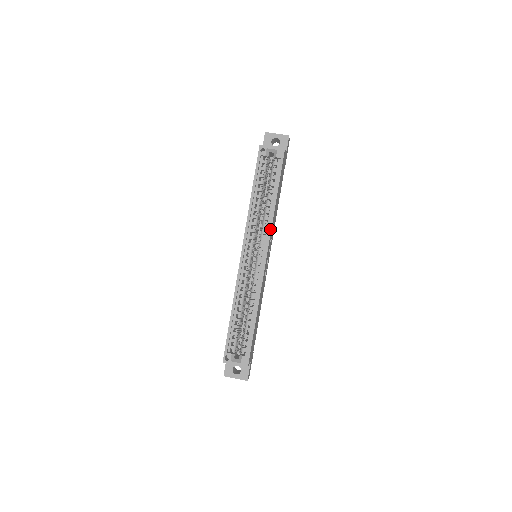
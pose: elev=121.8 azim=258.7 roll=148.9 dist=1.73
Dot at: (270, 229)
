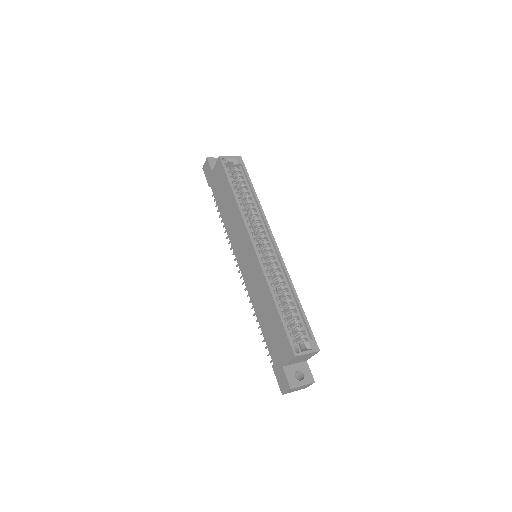
Dot at: (265, 219)
